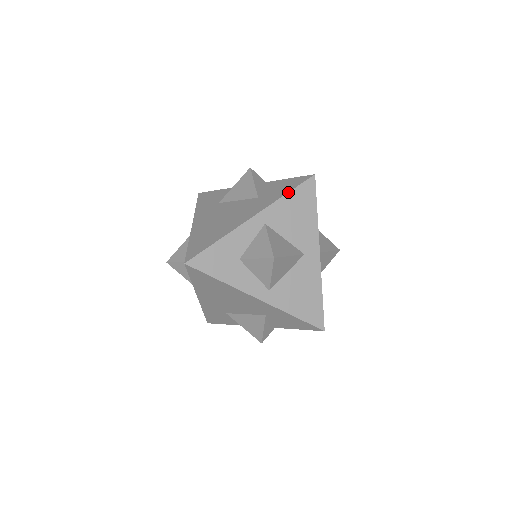
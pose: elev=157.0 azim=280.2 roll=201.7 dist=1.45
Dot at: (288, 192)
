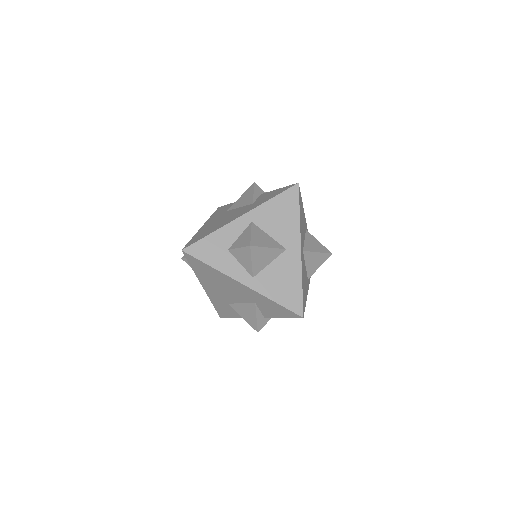
Dot at: (273, 197)
